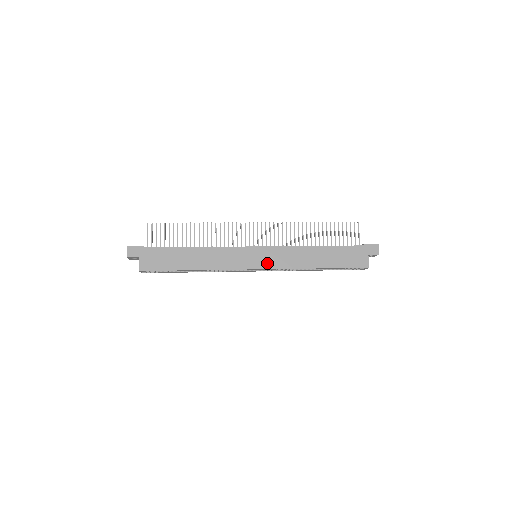
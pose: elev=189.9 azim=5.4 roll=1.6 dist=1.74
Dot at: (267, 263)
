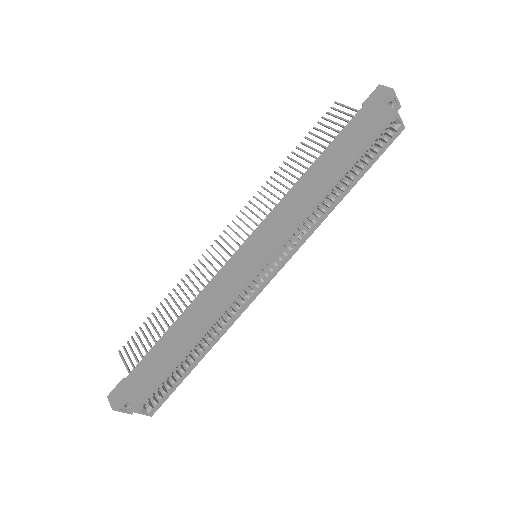
Dot at: (269, 245)
